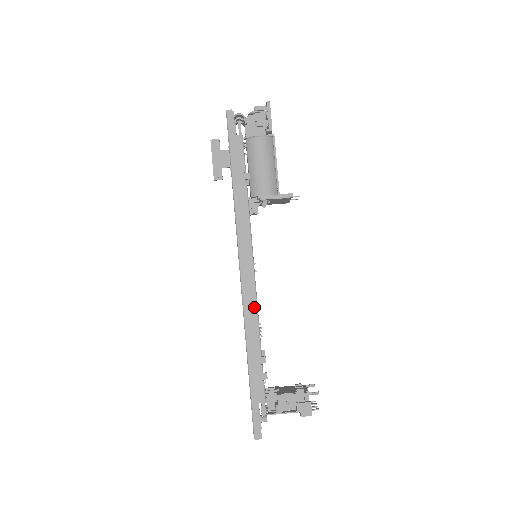
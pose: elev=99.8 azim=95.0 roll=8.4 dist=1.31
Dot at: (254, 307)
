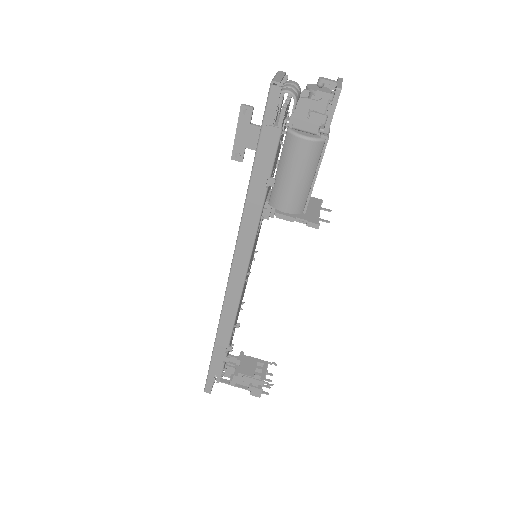
Dot at: (234, 310)
